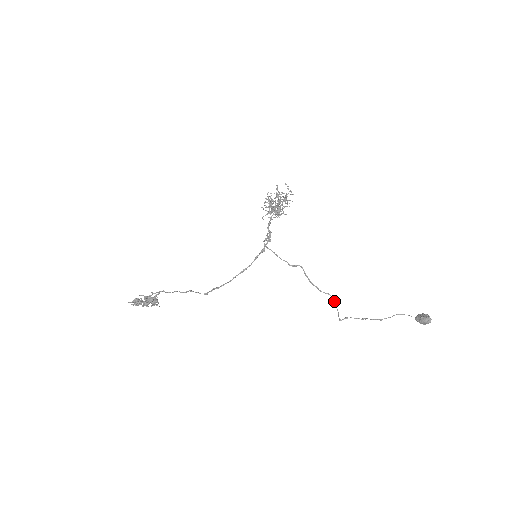
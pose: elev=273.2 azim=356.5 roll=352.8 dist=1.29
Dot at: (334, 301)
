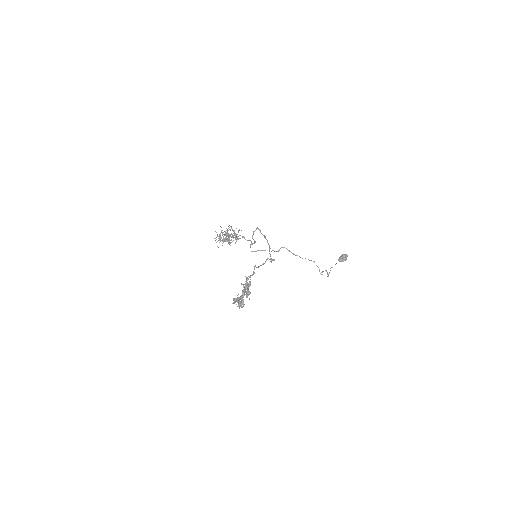
Dot at: occluded
